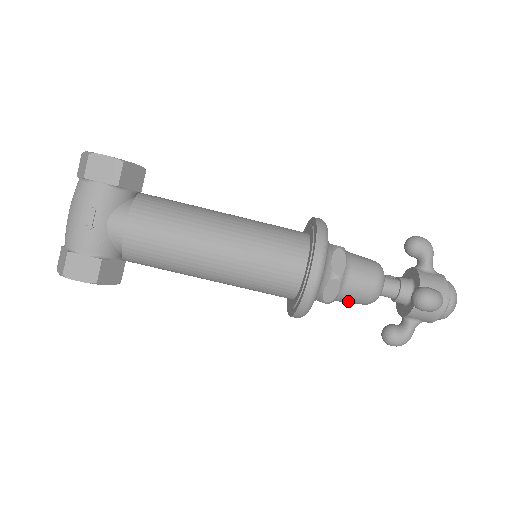
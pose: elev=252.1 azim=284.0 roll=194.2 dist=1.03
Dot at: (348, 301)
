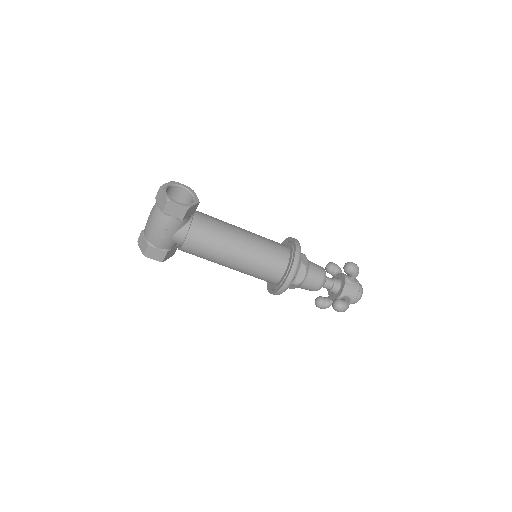
Dot at: occluded
